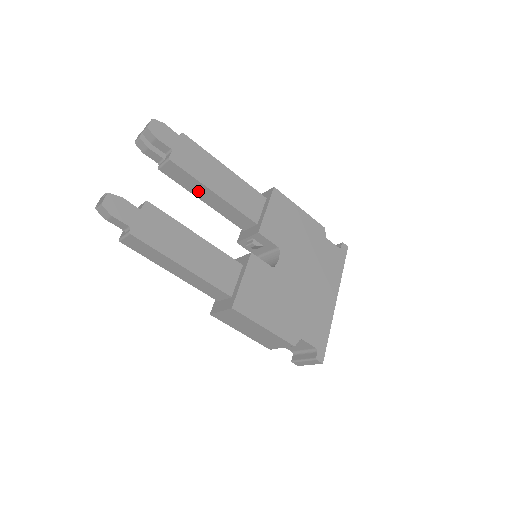
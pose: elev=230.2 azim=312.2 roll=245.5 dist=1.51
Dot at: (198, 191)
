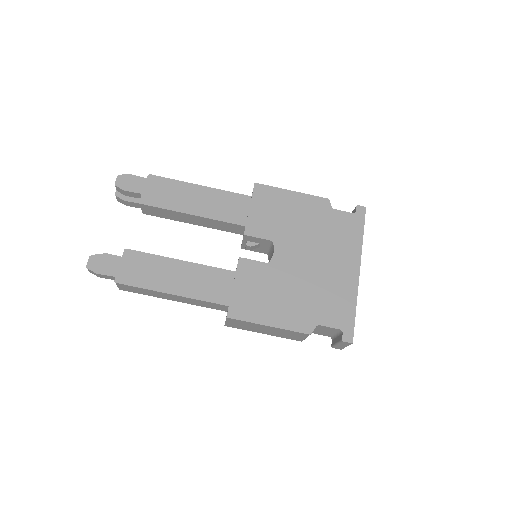
Dot at: (181, 218)
